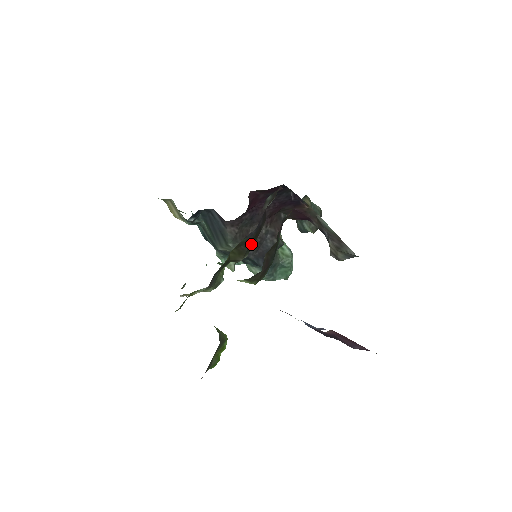
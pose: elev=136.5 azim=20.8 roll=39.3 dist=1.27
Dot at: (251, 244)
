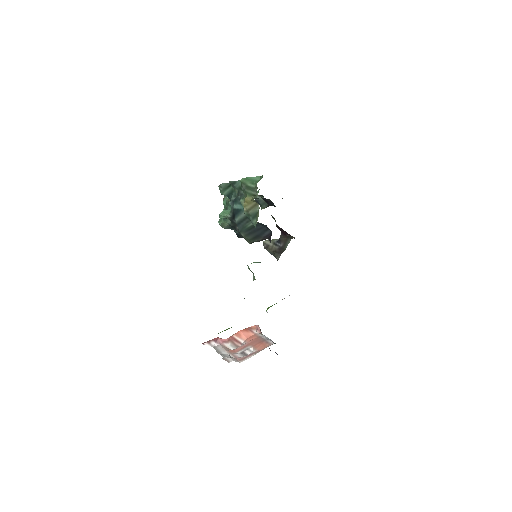
Dot at: occluded
